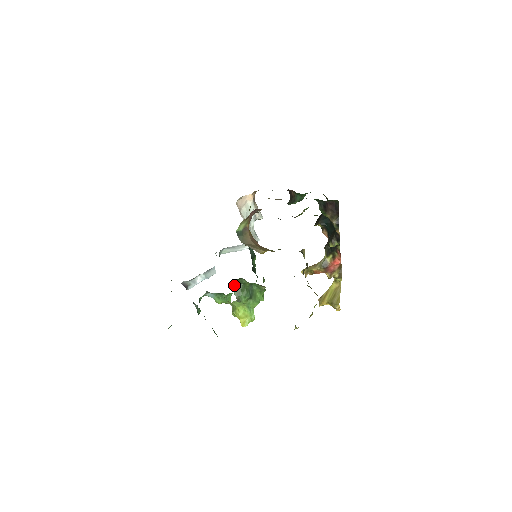
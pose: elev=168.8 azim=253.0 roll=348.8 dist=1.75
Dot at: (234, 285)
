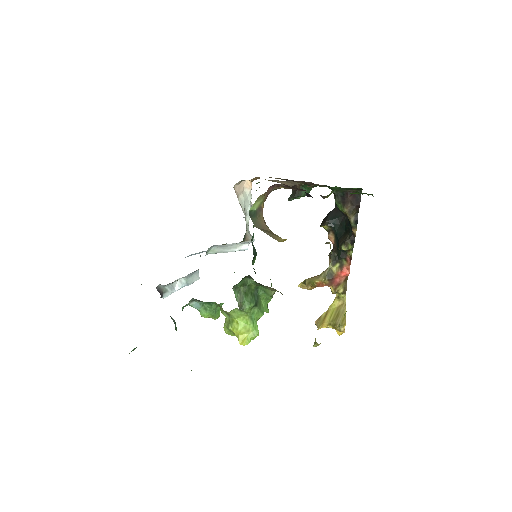
Dot at: (236, 286)
